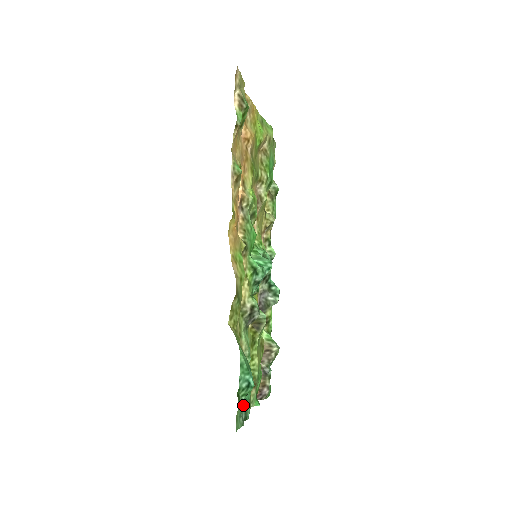
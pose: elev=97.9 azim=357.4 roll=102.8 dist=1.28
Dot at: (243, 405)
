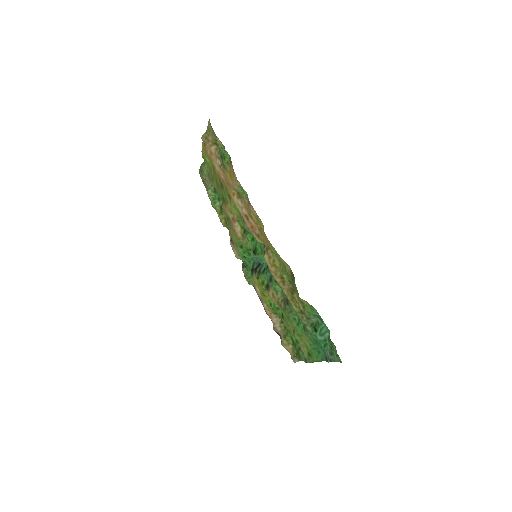
Dot at: (329, 348)
